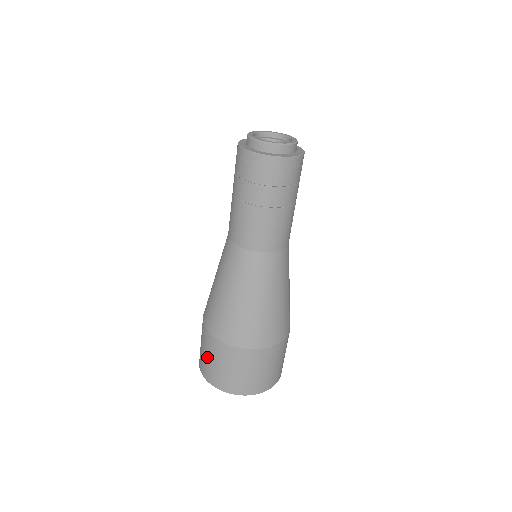
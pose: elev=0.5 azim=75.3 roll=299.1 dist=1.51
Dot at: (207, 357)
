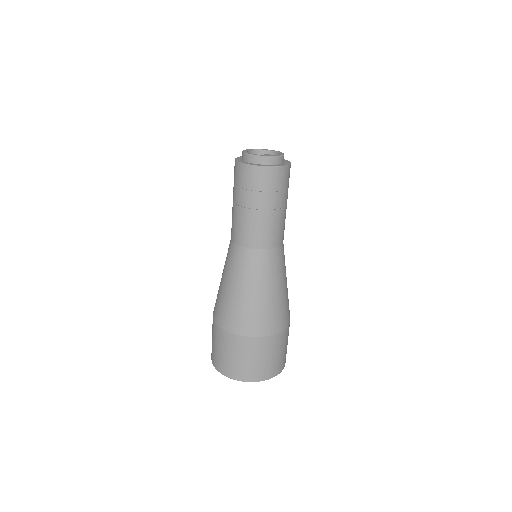
Dot at: (214, 345)
